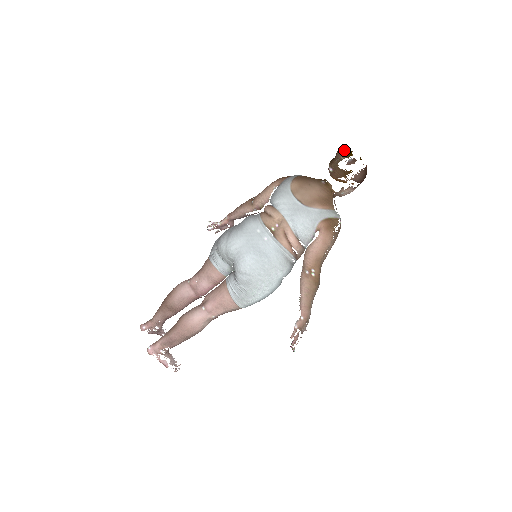
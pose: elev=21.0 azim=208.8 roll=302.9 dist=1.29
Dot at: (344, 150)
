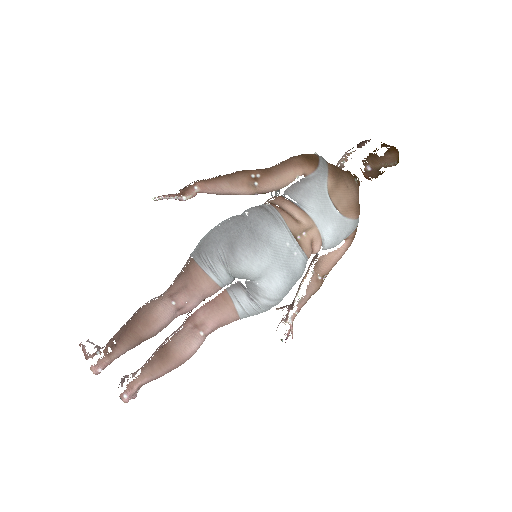
Dot at: (397, 156)
